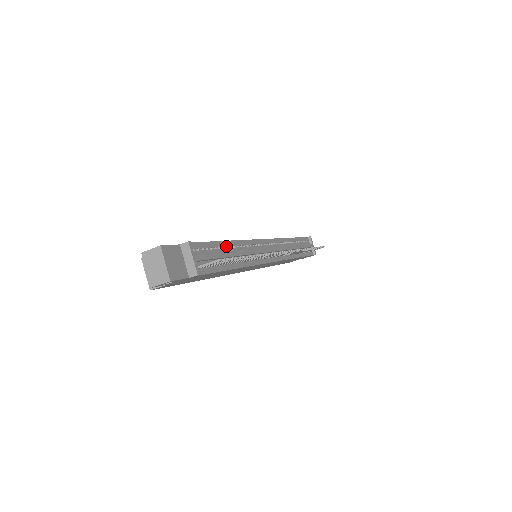
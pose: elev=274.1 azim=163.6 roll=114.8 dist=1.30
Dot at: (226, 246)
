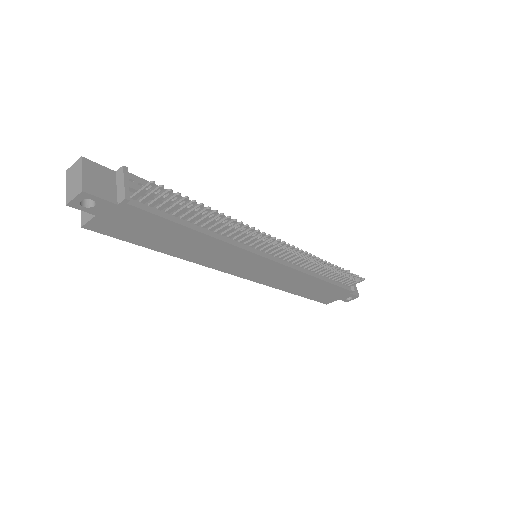
Dot at: (193, 207)
